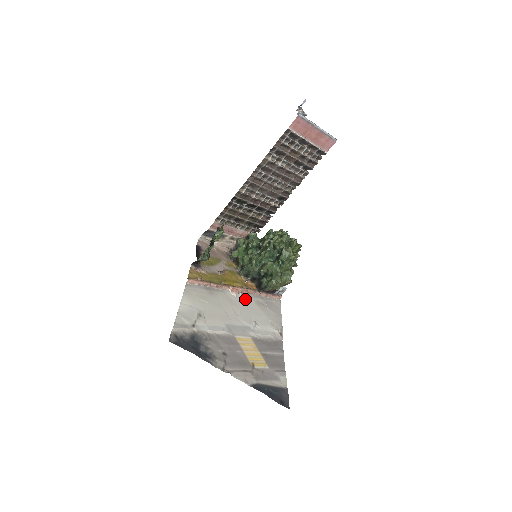
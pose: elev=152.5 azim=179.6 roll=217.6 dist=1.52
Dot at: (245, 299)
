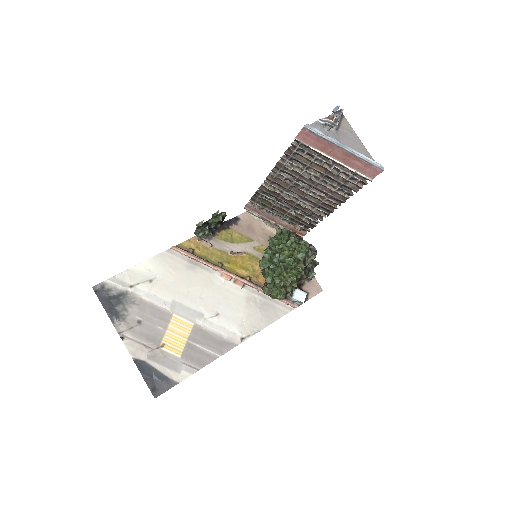
Dot at: (234, 289)
